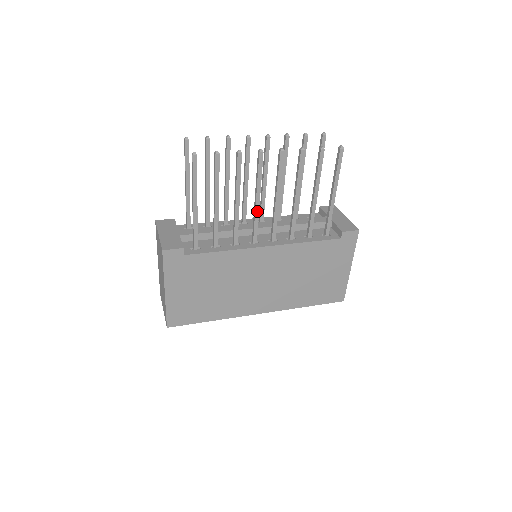
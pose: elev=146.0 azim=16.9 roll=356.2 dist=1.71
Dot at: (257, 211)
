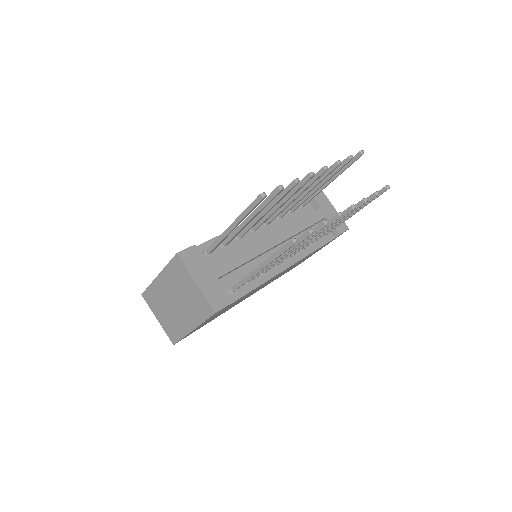
Dot at: (299, 248)
